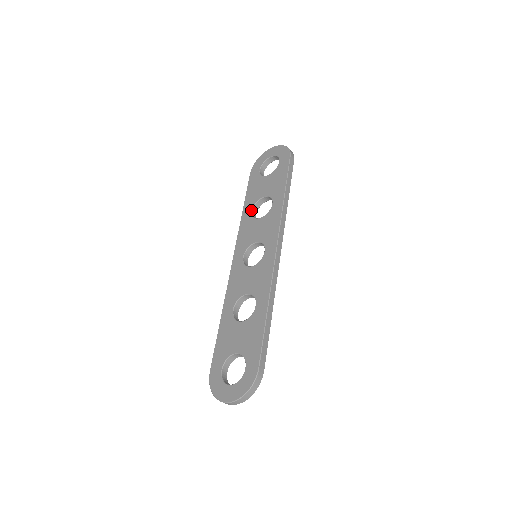
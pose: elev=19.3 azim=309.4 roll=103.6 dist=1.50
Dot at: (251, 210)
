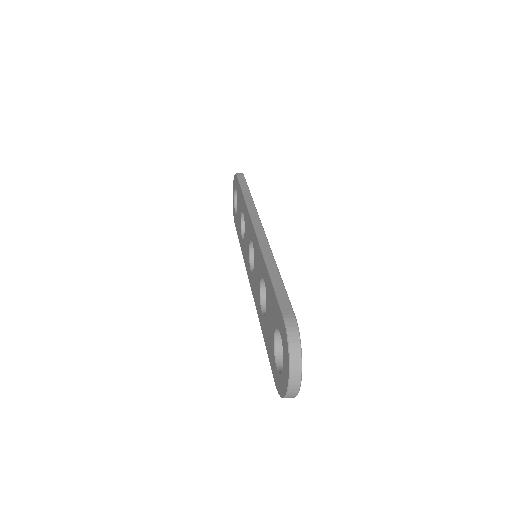
Dot at: (241, 238)
